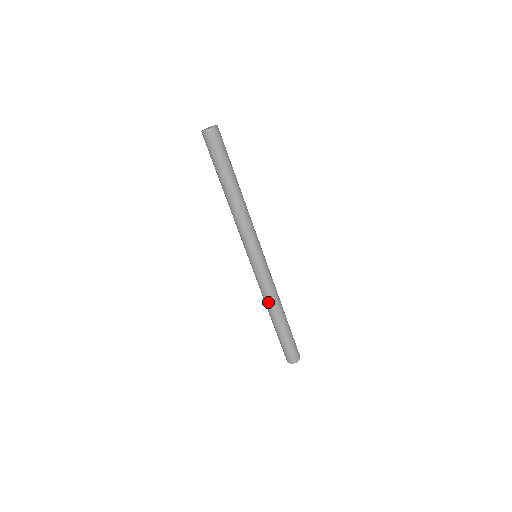
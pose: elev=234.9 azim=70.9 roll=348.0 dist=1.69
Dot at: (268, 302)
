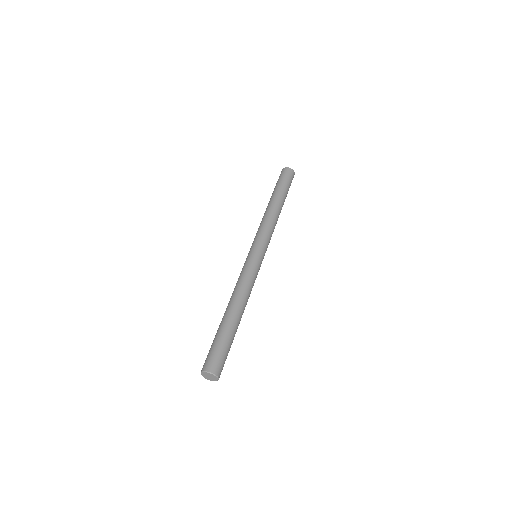
Dot at: occluded
